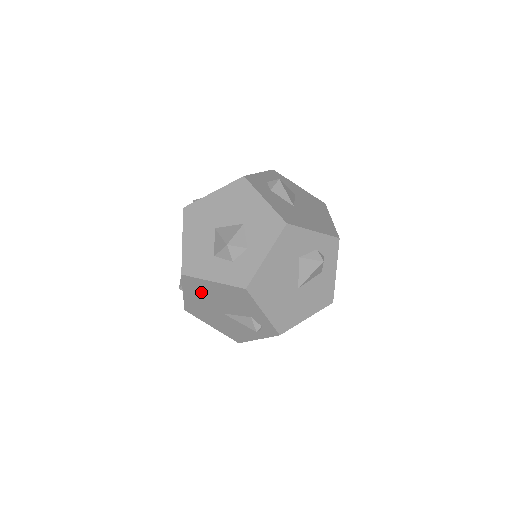
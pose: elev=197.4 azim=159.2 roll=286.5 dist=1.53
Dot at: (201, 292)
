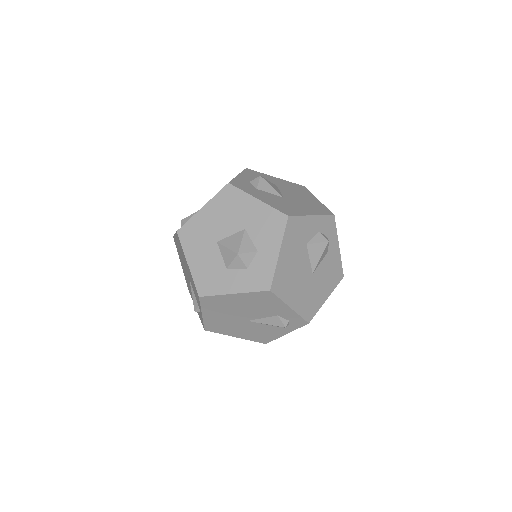
Dot at: (222, 308)
